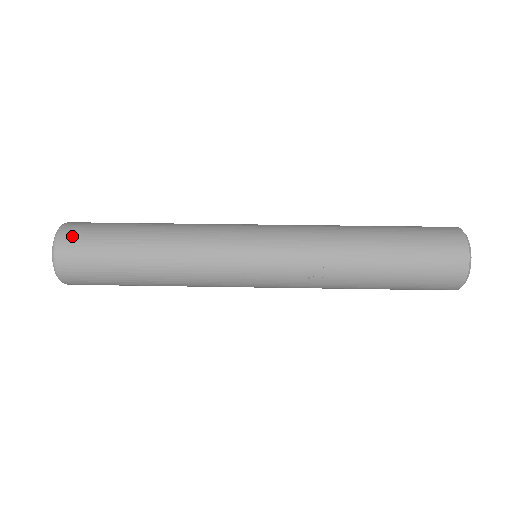
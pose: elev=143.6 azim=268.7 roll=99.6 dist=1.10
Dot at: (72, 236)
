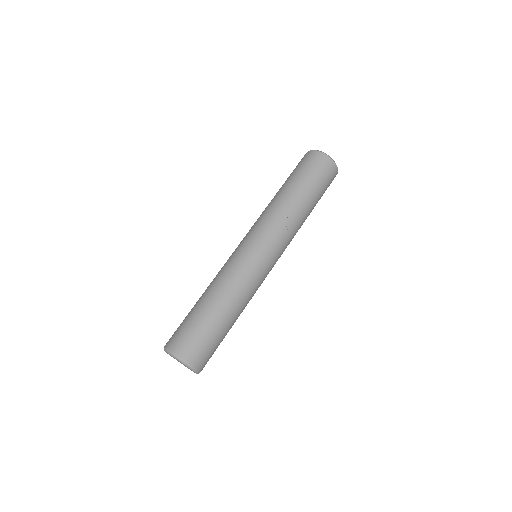
Dot at: (177, 342)
